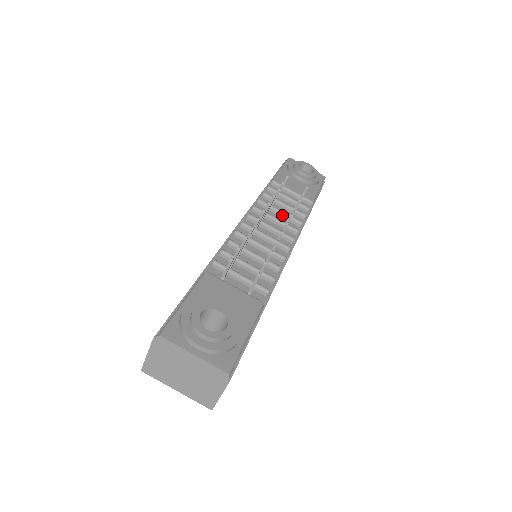
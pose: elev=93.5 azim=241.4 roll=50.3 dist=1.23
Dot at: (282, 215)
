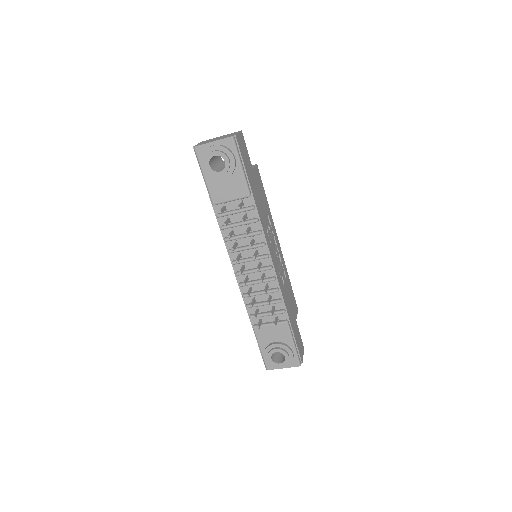
Dot at: (245, 237)
